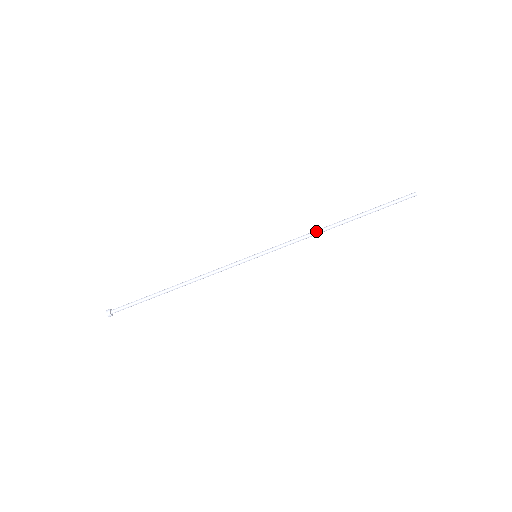
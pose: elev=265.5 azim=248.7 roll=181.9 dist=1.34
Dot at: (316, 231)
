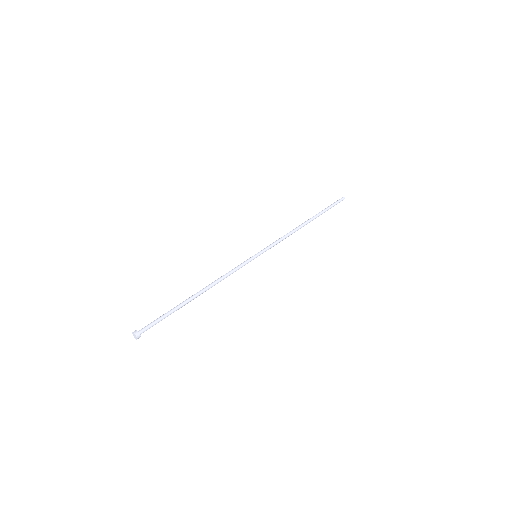
Dot at: (292, 230)
